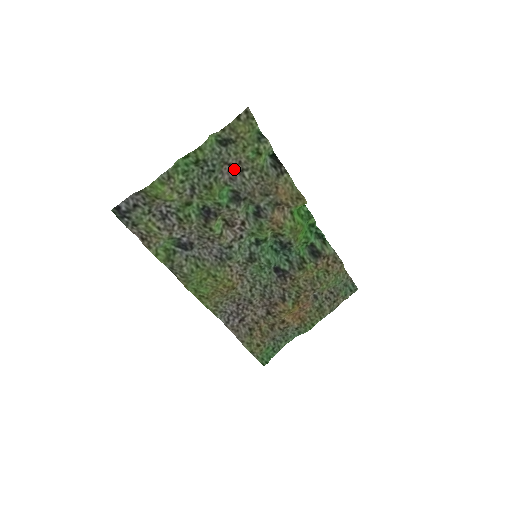
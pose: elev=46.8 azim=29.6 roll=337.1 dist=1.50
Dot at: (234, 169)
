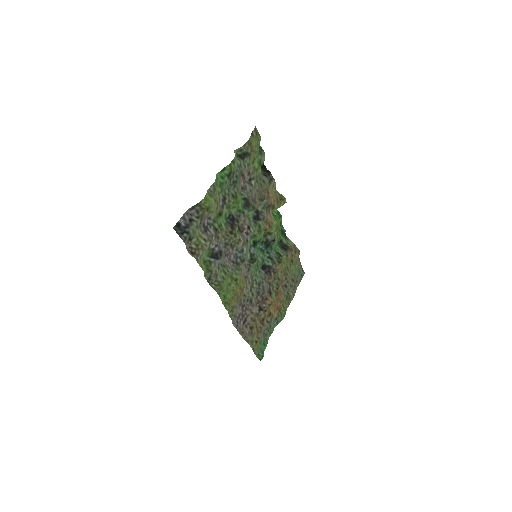
Dot at: (244, 180)
